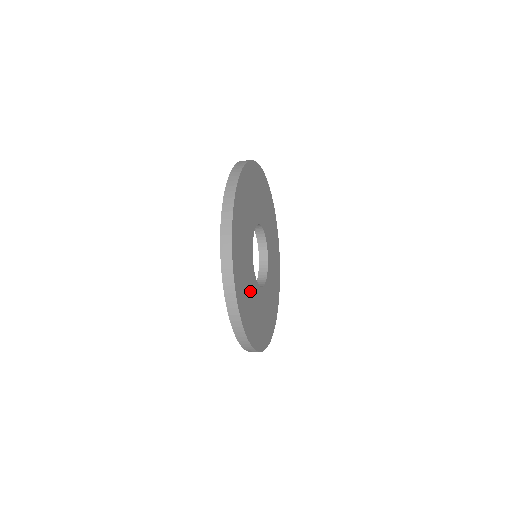
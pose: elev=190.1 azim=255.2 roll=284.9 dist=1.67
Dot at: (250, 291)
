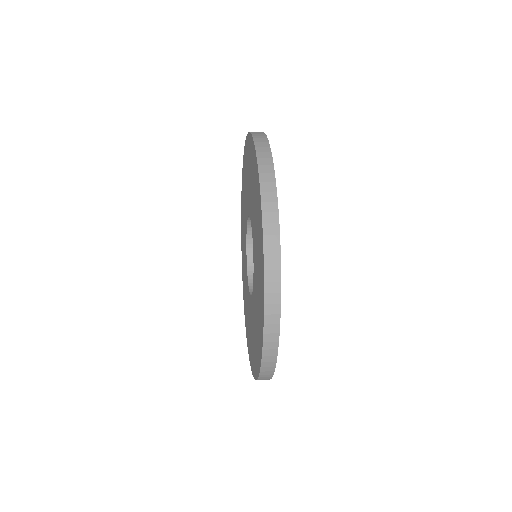
Dot at: occluded
